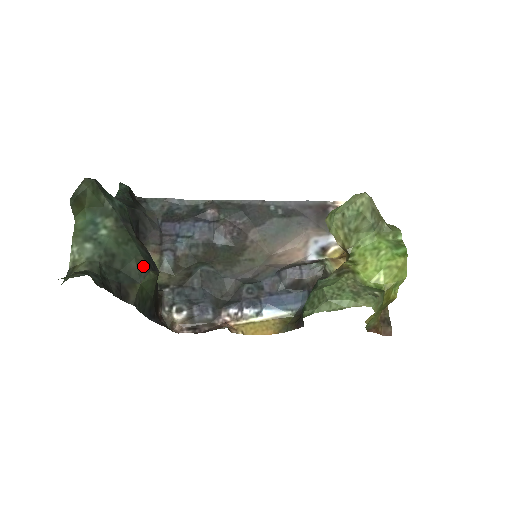
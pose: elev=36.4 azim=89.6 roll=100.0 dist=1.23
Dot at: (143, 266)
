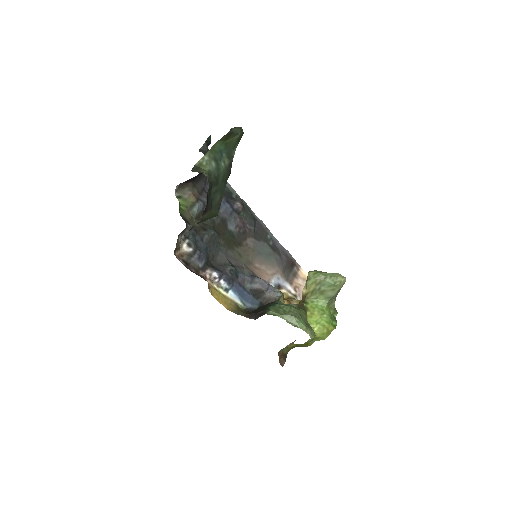
Dot at: (220, 203)
